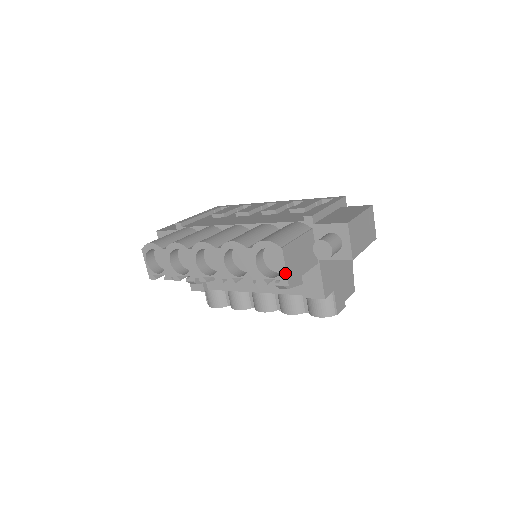
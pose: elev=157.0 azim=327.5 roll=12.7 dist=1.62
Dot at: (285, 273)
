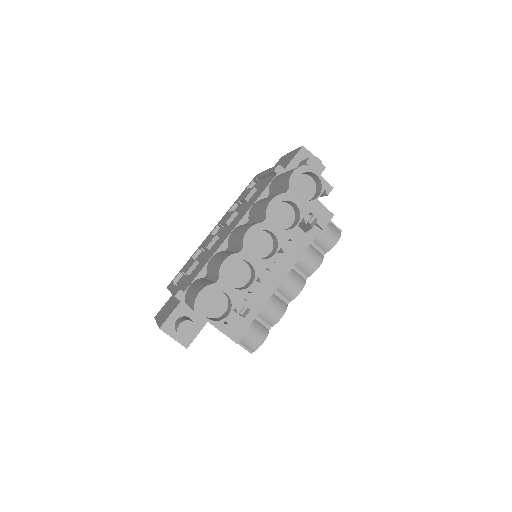
Dot at: (324, 181)
